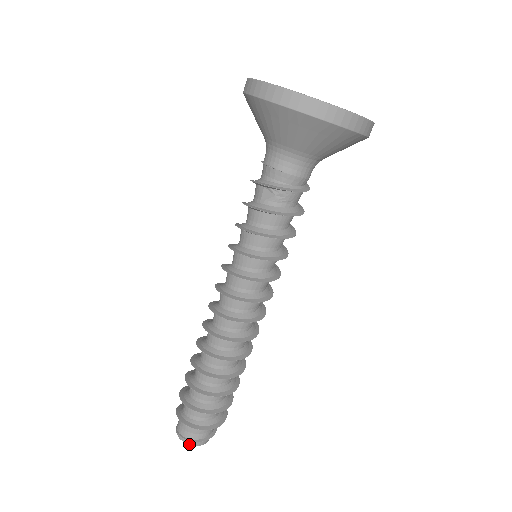
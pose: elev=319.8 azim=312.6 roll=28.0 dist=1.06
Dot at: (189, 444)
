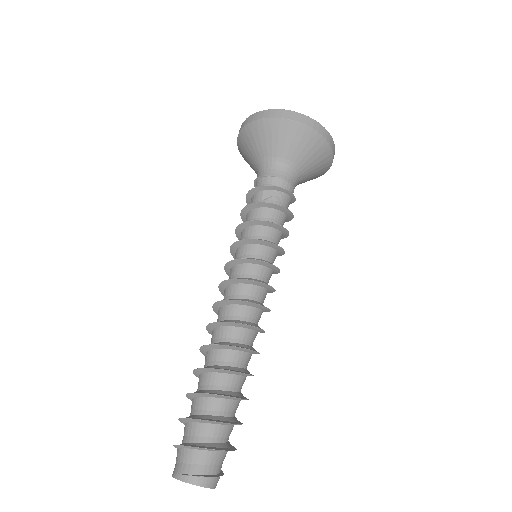
Dot at: (197, 484)
